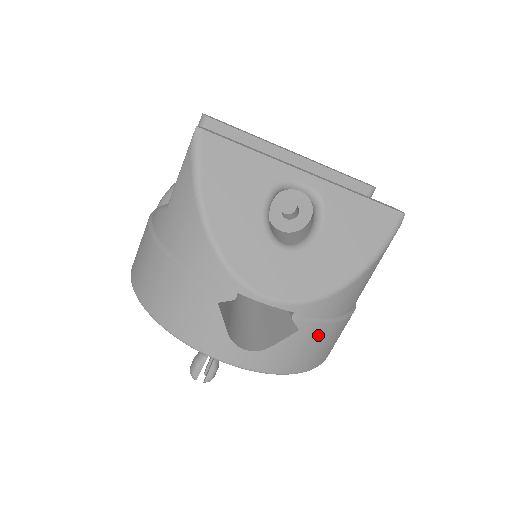
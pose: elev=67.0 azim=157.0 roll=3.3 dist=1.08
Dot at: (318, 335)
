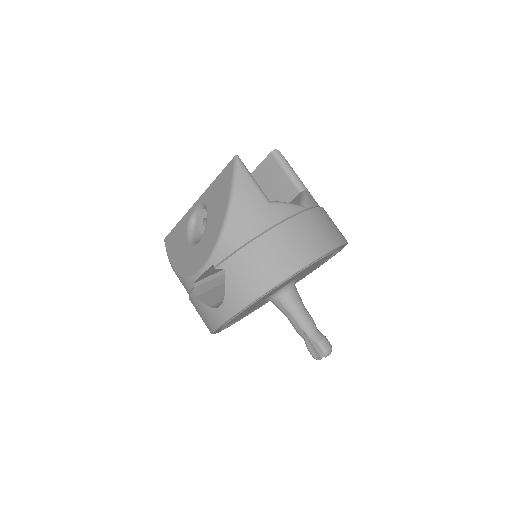
Dot at: (244, 261)
